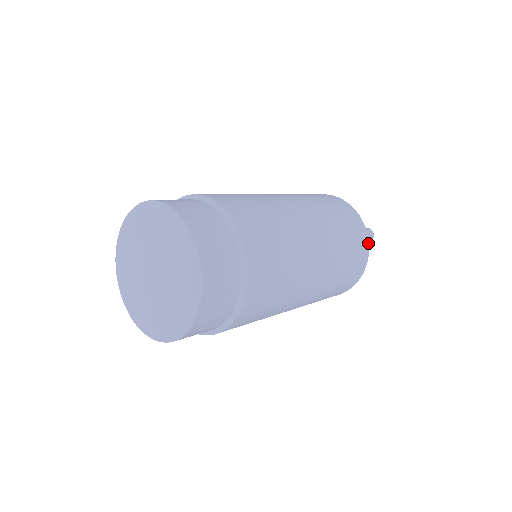
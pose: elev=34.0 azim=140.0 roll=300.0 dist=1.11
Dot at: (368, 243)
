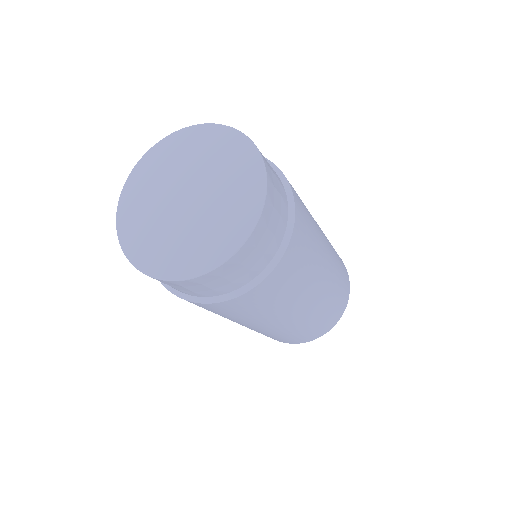
Dot at: occluded
